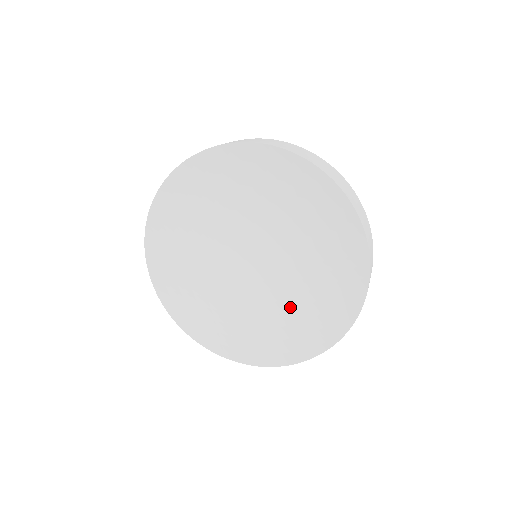
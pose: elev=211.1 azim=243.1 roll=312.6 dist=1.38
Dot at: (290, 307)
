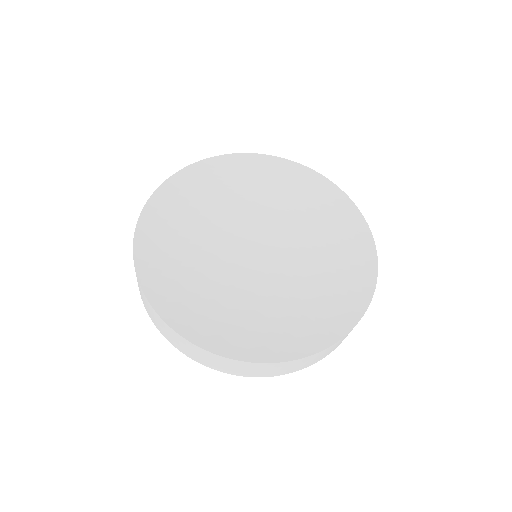
Dot at: (266, 309)
